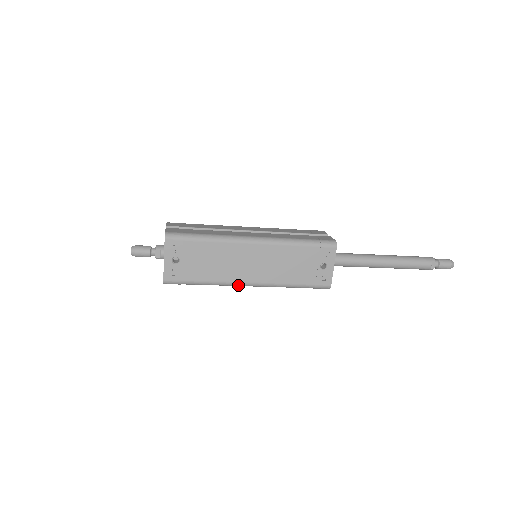
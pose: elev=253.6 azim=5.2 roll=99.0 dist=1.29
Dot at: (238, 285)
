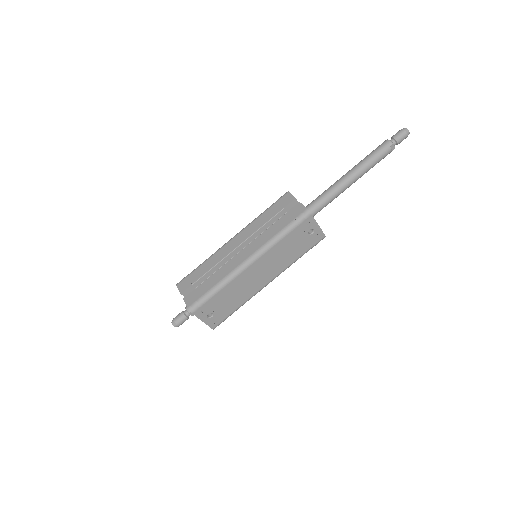
Dot at: (261, 289)
